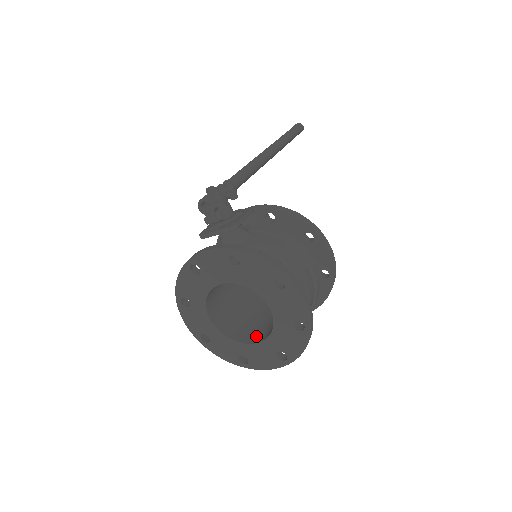
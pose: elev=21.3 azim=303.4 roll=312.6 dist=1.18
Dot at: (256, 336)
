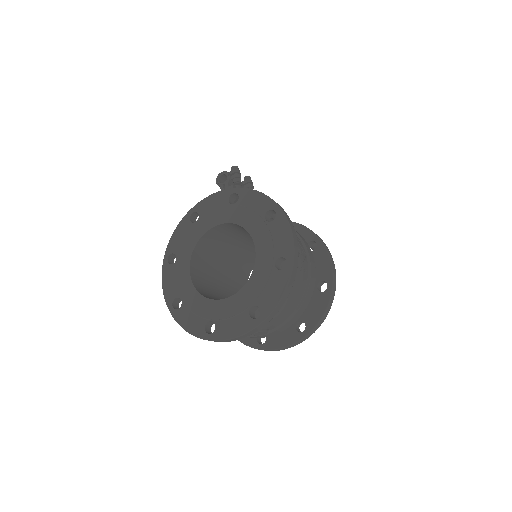
Dot at: occluded
